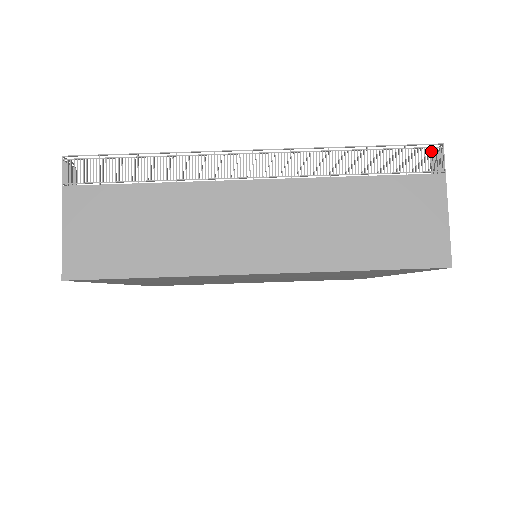
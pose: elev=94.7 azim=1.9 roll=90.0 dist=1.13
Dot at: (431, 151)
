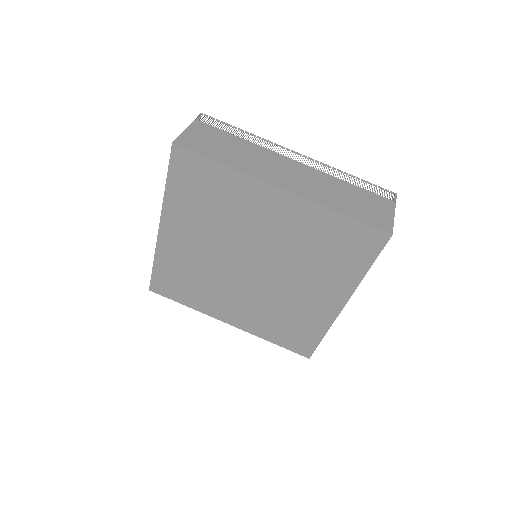
Dot at: occluded
